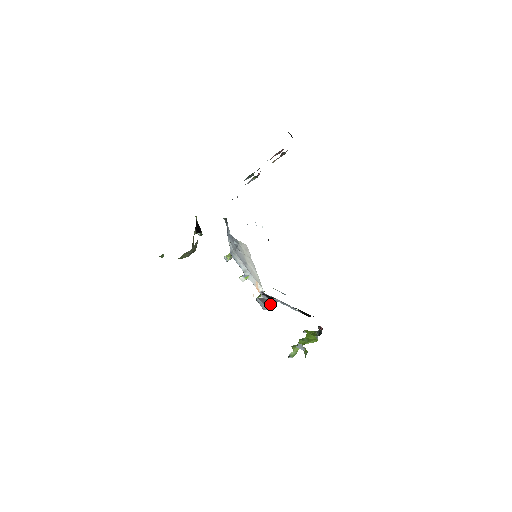
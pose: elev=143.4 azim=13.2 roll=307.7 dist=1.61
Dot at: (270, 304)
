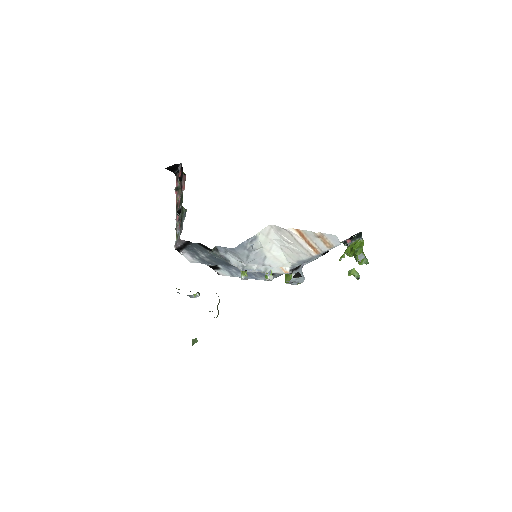
Dot at: (302, 273)
